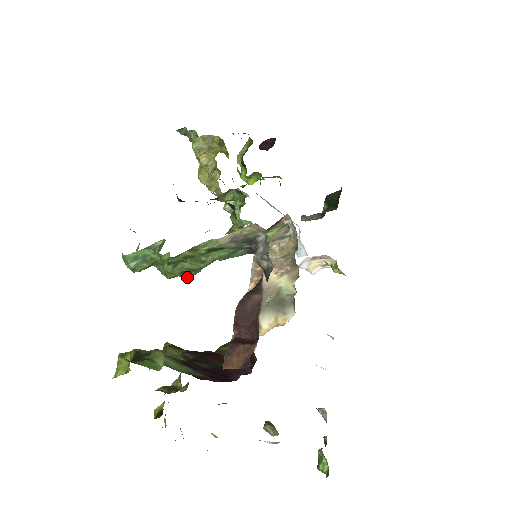
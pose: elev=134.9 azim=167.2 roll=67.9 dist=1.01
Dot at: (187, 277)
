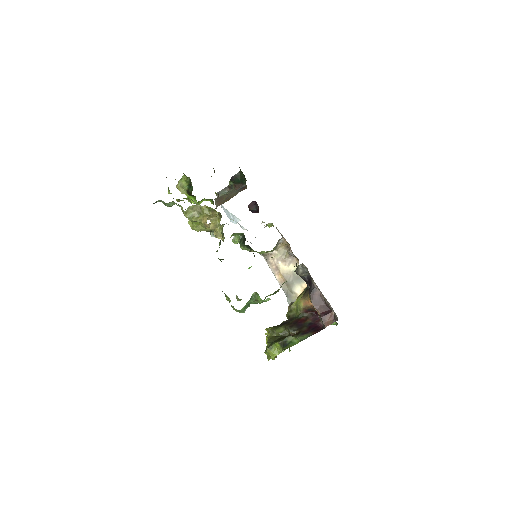
Dot at: occluded
